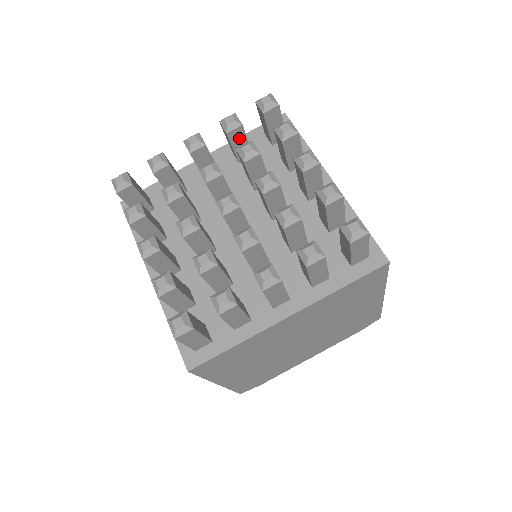
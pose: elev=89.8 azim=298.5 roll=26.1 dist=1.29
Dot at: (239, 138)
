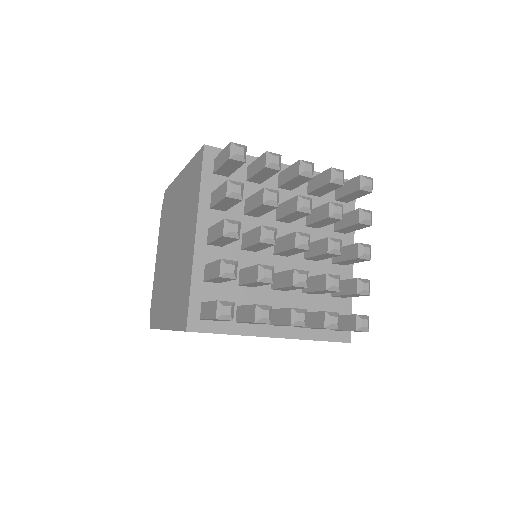
Dot at: occluded
